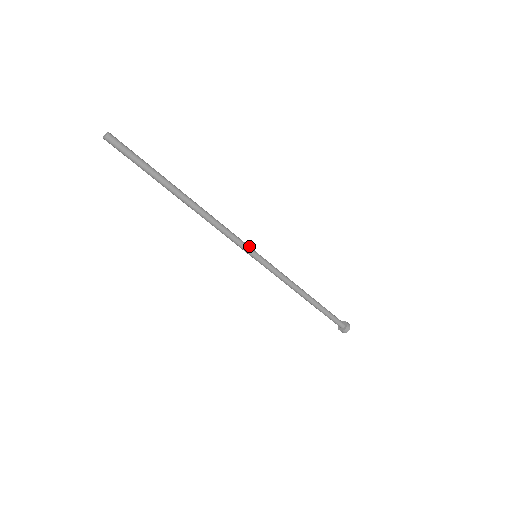
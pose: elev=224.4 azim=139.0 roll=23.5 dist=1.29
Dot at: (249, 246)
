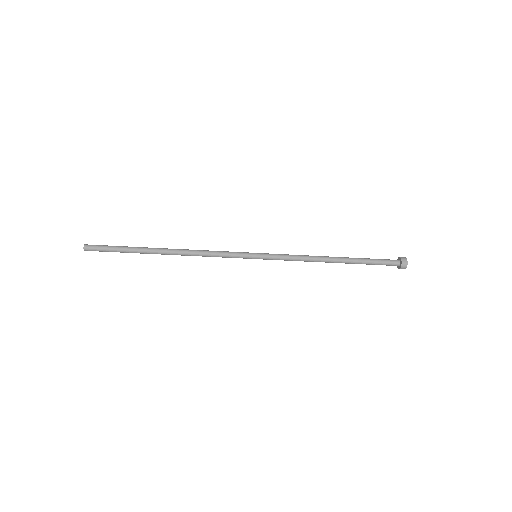
Dot at: (243, 252)
